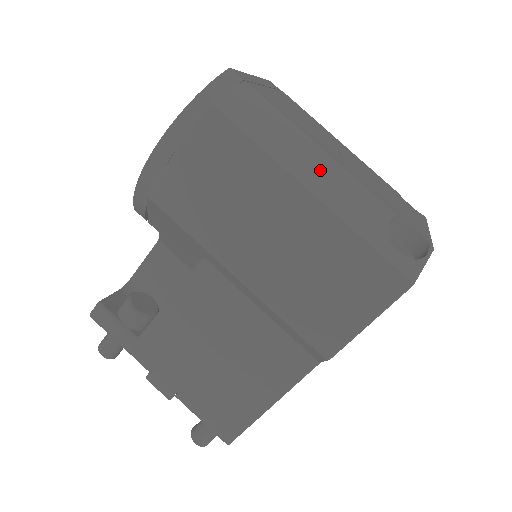
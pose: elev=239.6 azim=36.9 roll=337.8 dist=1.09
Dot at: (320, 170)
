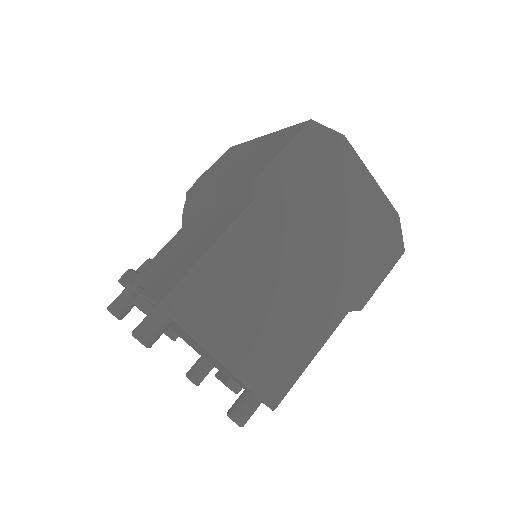
Dot at: occluded
